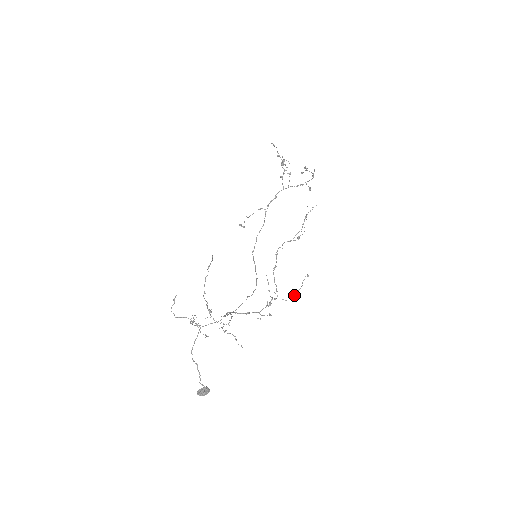
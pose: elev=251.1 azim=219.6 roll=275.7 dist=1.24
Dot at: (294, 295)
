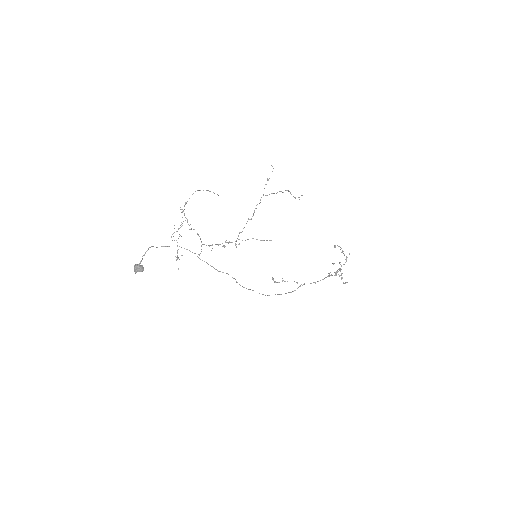
Dot at: occluded
